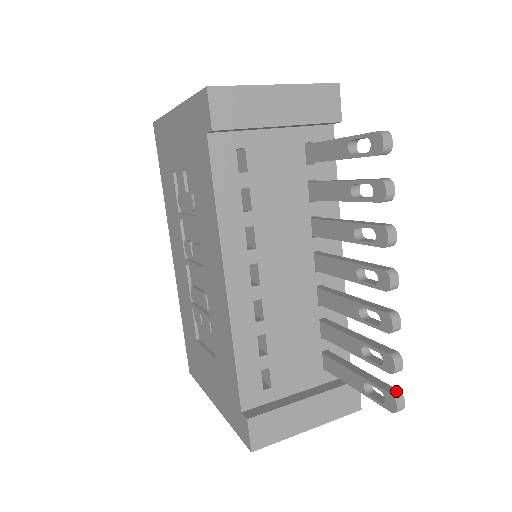
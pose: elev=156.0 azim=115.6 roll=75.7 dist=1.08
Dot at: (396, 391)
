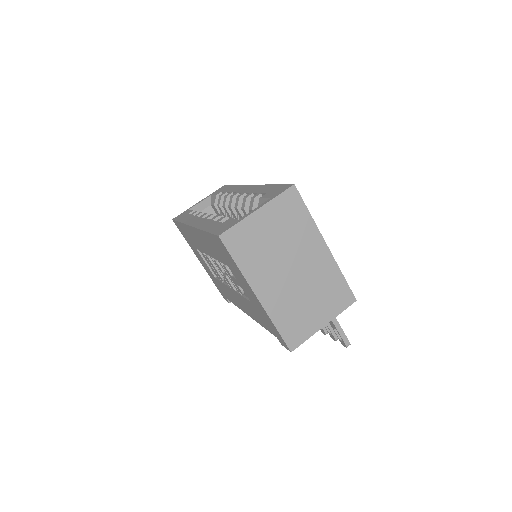
Dot at: occluded
